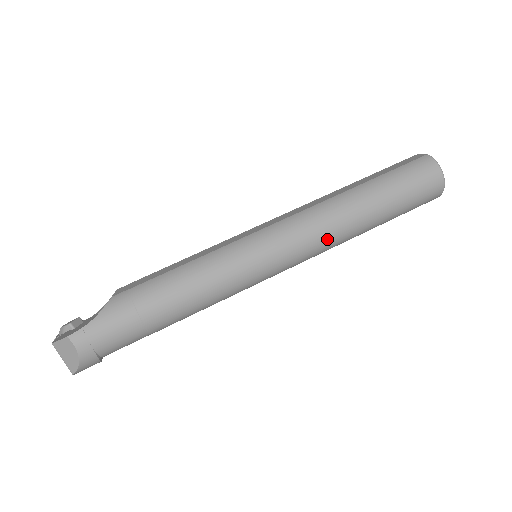
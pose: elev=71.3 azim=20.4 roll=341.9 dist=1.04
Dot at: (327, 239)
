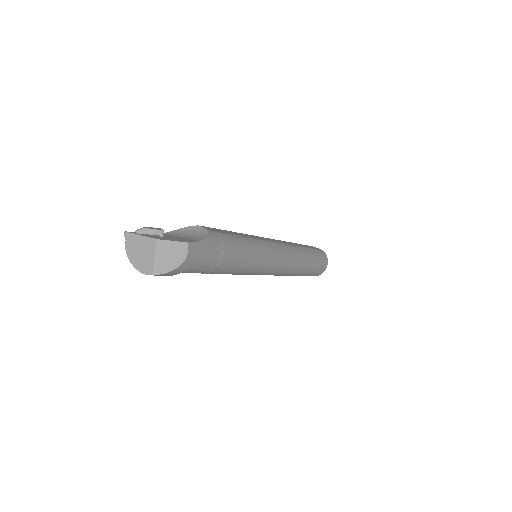
Dot at: (291, 269)
